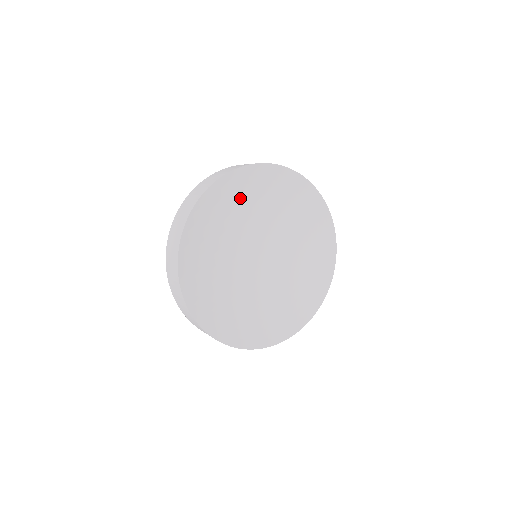
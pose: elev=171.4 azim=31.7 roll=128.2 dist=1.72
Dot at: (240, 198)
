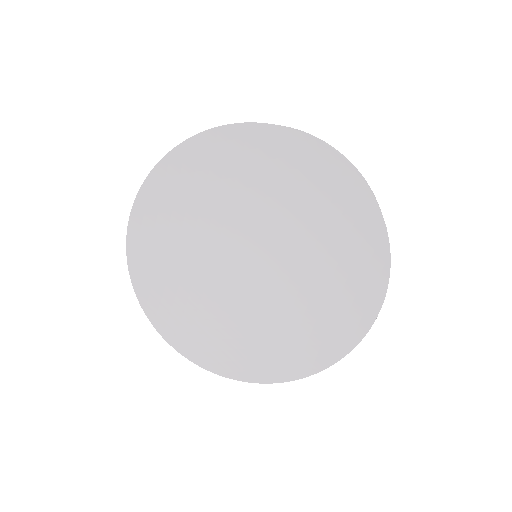
Dot at: (178, 208)
